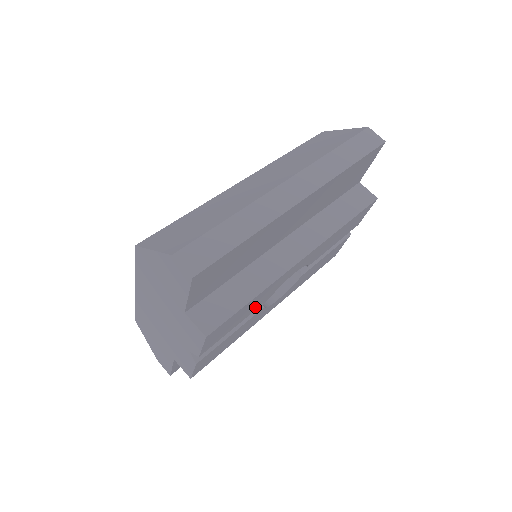
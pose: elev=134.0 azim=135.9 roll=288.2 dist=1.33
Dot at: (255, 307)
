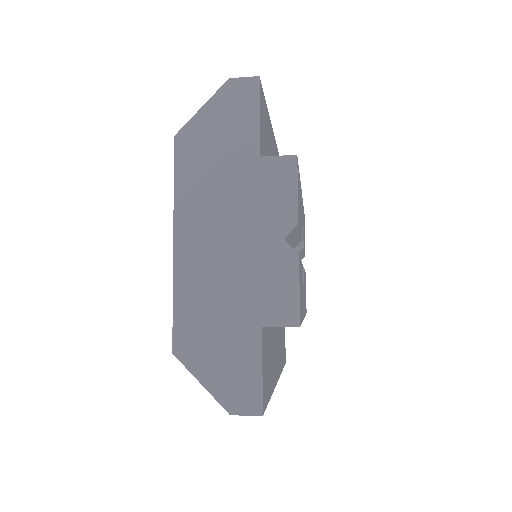
Dot at: occluded
